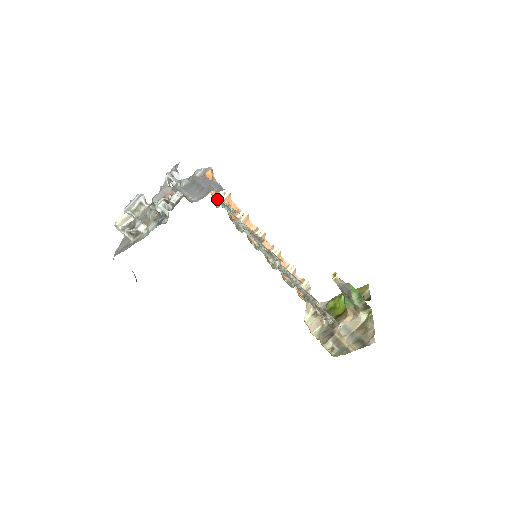
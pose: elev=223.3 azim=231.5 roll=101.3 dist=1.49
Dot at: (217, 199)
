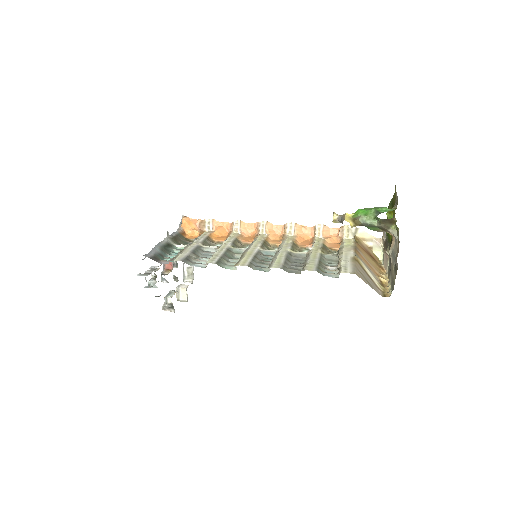
Dot at: (174, 251)
